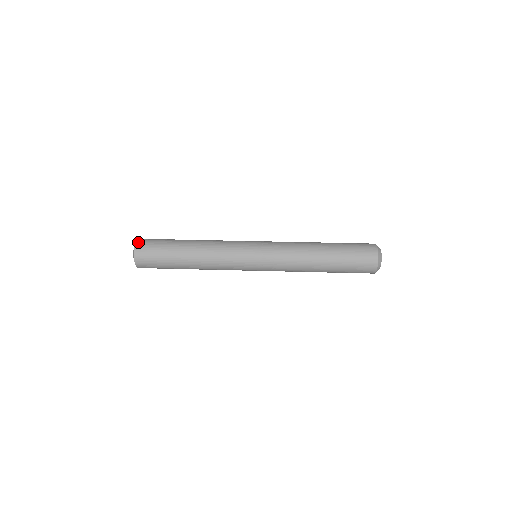
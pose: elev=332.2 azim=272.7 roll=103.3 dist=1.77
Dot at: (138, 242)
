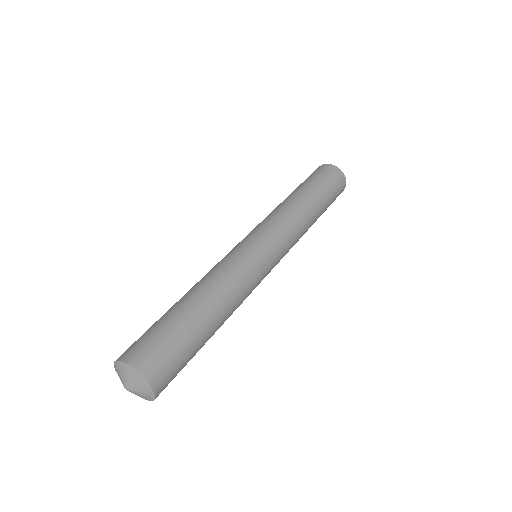
Dot at: (129, 360)
